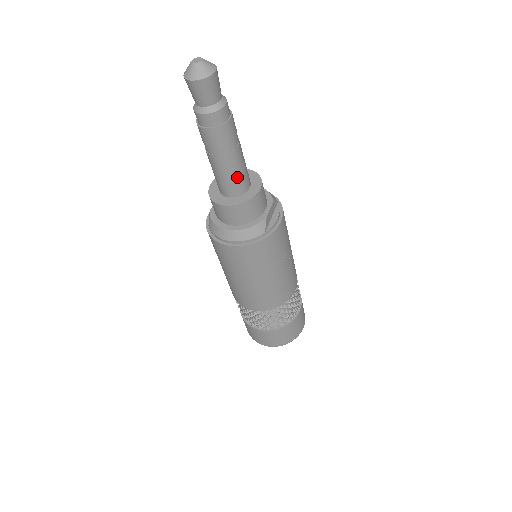
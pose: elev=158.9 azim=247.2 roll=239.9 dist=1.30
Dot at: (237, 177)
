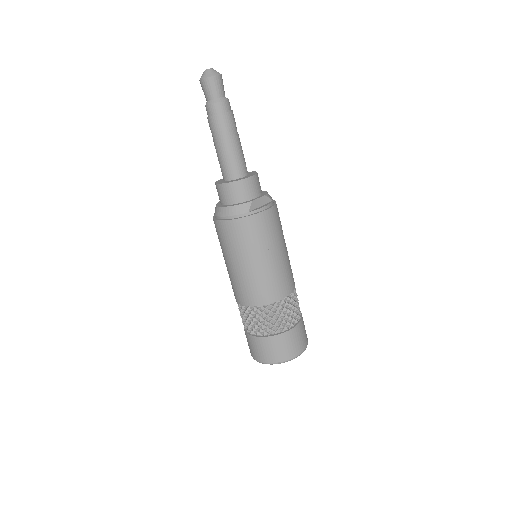
Dot at: (232, 162)
